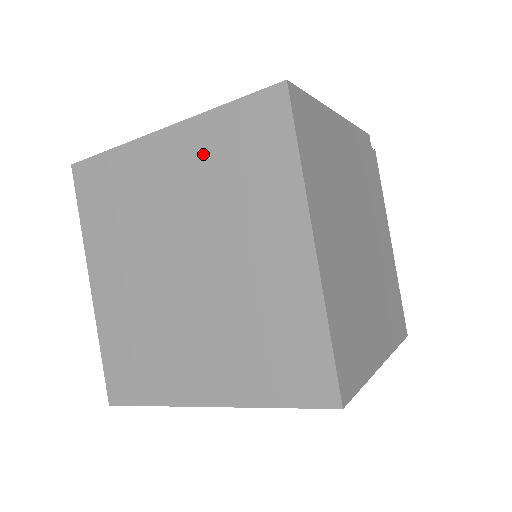
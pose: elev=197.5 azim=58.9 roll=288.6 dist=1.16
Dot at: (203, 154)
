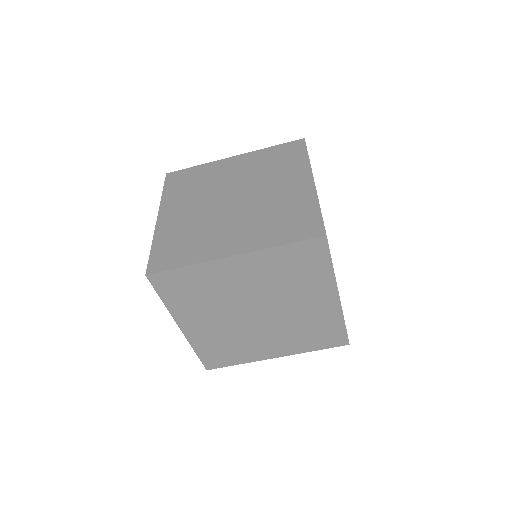
Dot at: (256, 161)
